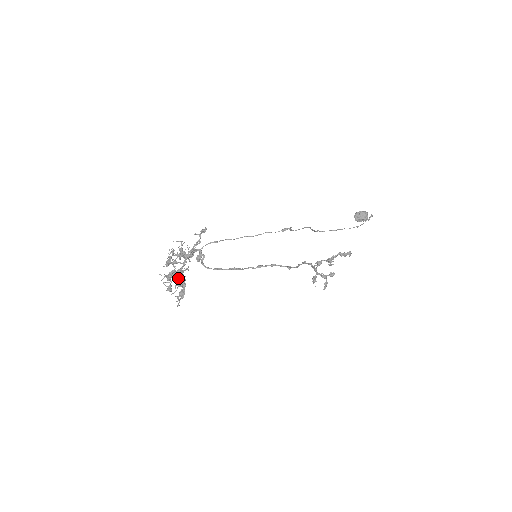
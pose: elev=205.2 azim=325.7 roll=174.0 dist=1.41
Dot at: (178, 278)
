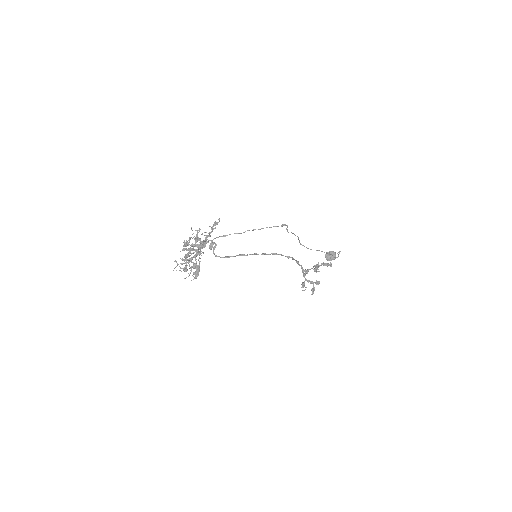
Dot at: (196, 255)
